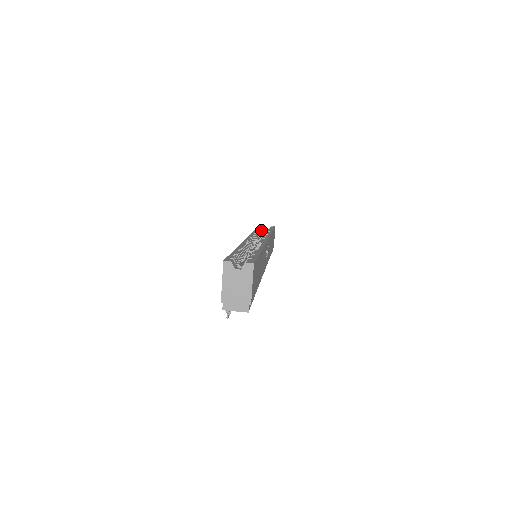
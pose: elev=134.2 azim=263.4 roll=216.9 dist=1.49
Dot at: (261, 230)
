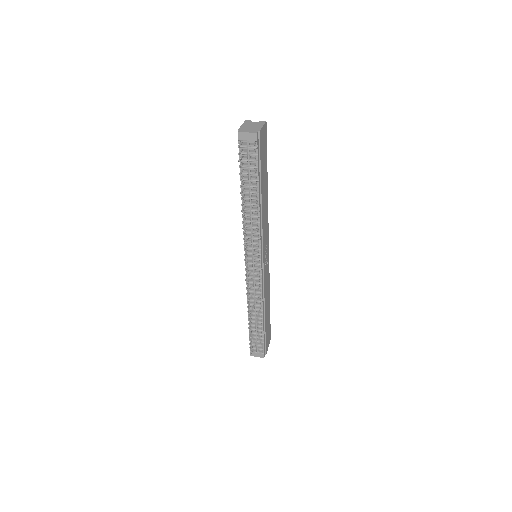
Dot at: occluded
